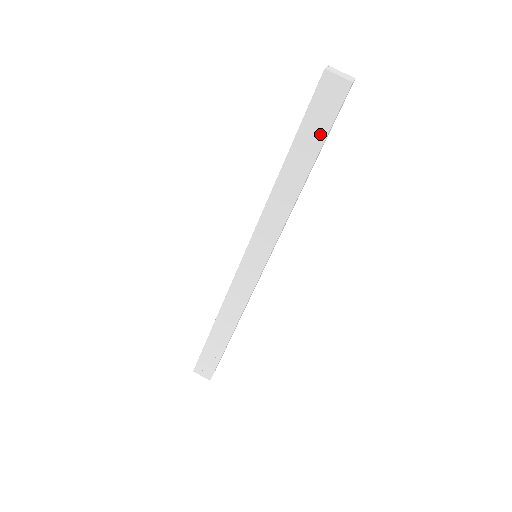
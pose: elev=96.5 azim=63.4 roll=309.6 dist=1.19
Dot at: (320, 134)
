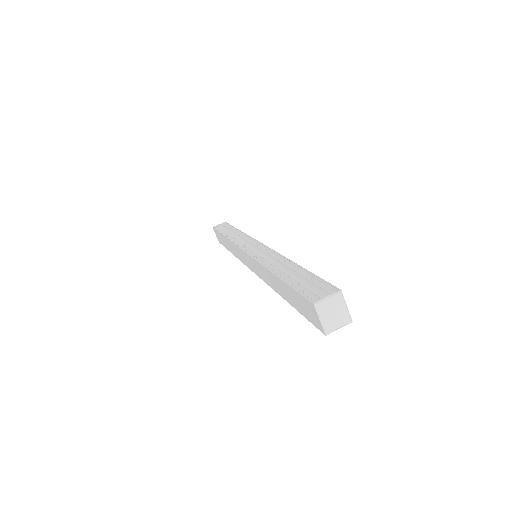
Dot at: (298, 306)
